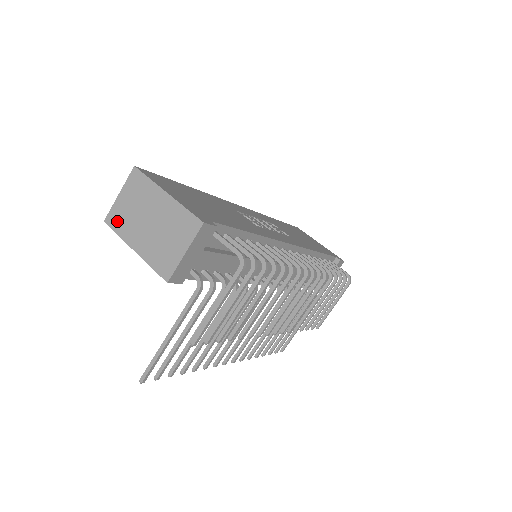
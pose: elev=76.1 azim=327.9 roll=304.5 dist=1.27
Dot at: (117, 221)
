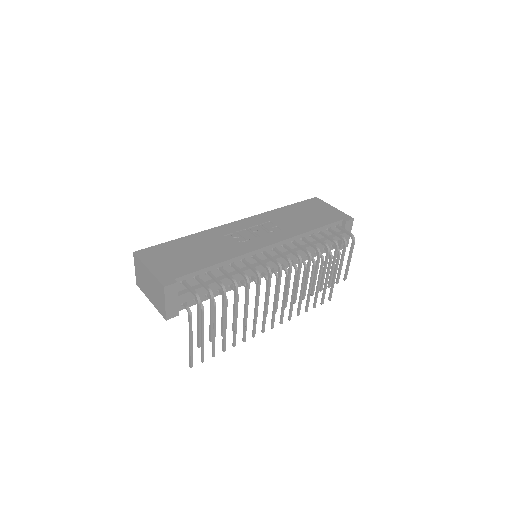
Dot at: (140, 284)
